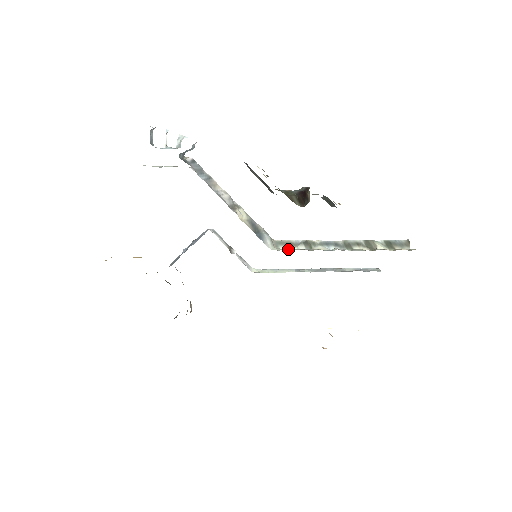
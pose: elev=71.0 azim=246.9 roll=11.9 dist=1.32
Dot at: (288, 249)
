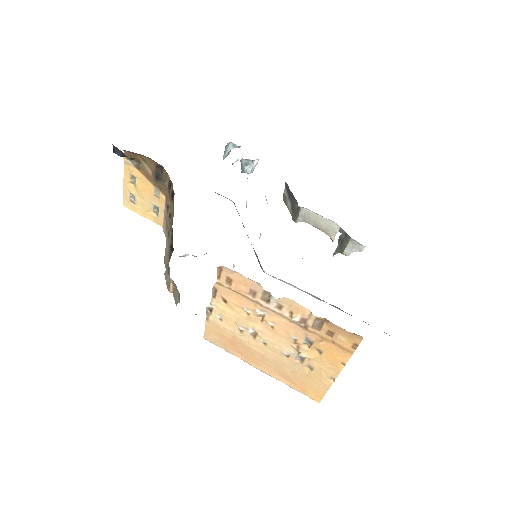
Dot at: occluded
